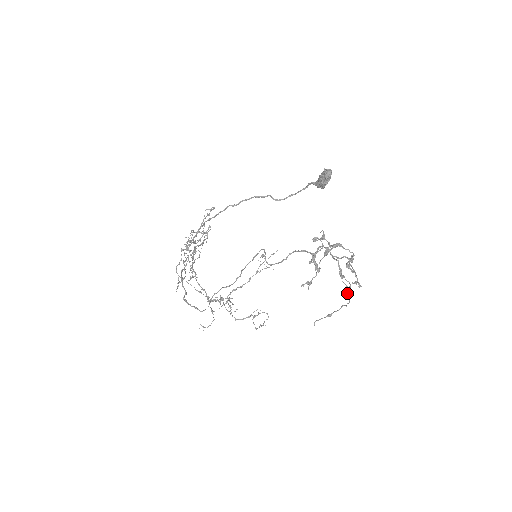
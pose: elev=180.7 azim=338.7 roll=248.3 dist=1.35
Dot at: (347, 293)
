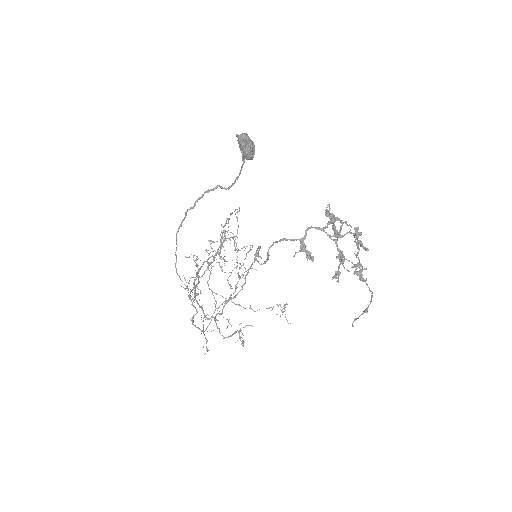
Dot at: (360, 280)
